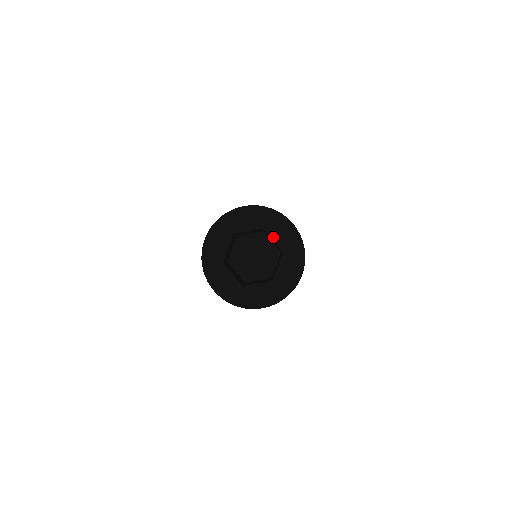
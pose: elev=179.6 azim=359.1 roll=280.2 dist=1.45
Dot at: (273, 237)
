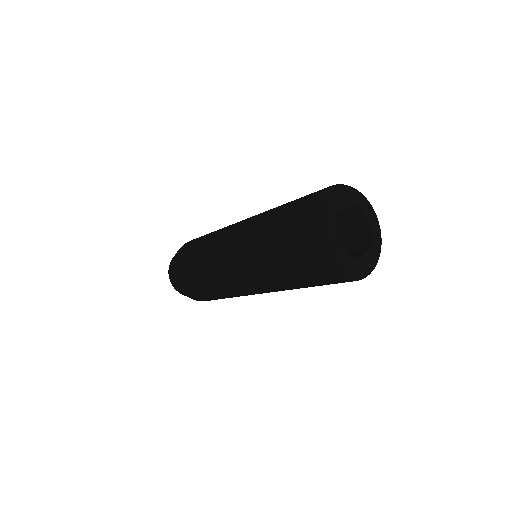
Dot at: (362, 209)
